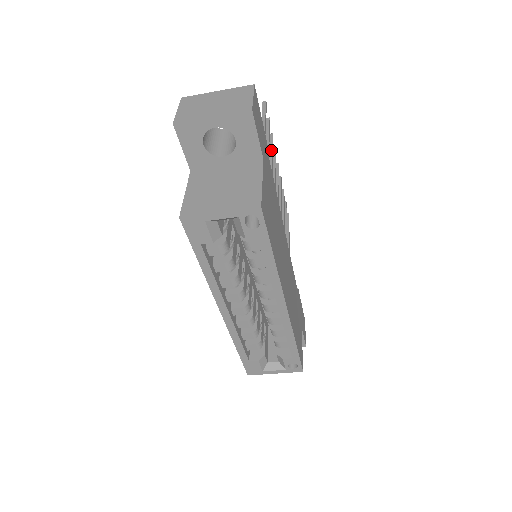
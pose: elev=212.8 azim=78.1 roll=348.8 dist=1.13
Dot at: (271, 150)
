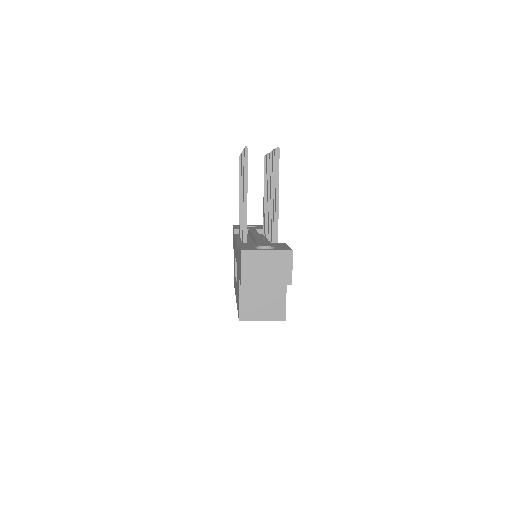
Dot at: occluded
